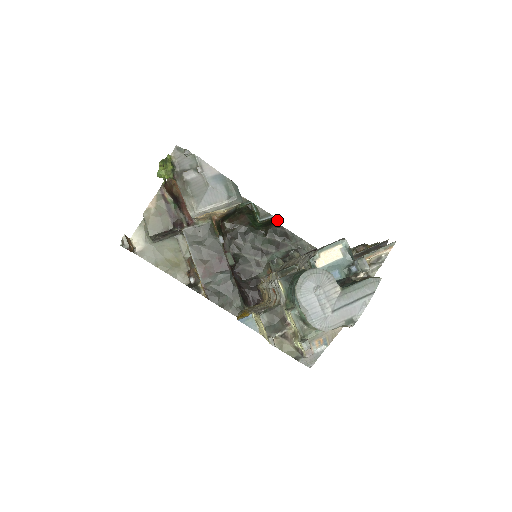
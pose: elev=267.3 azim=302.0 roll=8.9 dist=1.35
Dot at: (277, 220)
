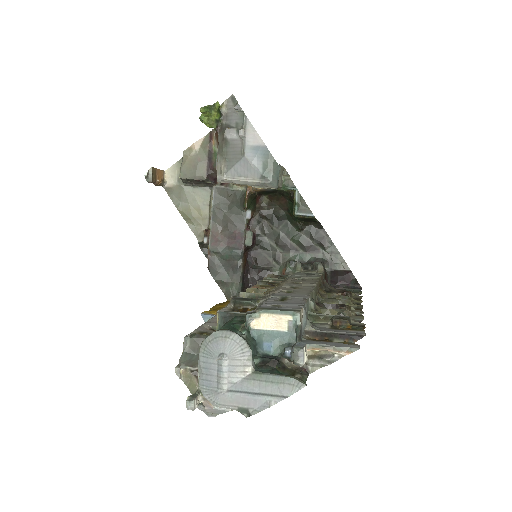
Dot at: (318, 221)
